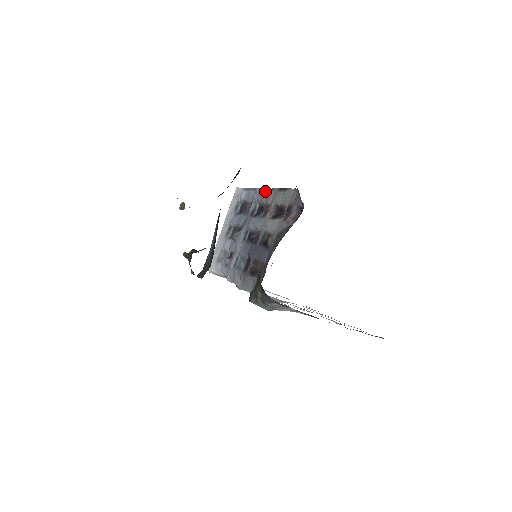
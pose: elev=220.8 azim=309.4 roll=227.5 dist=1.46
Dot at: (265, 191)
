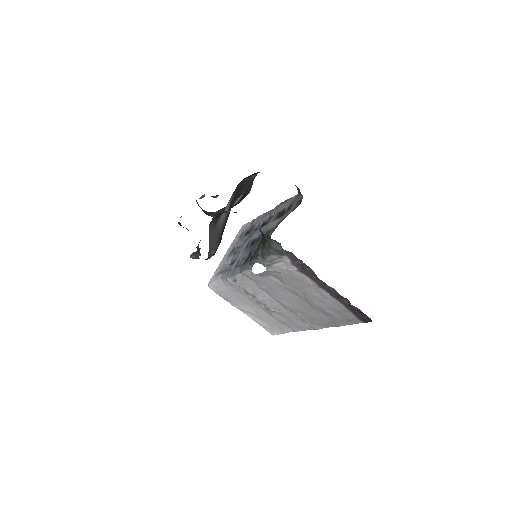
Dot at: (269, 211)
